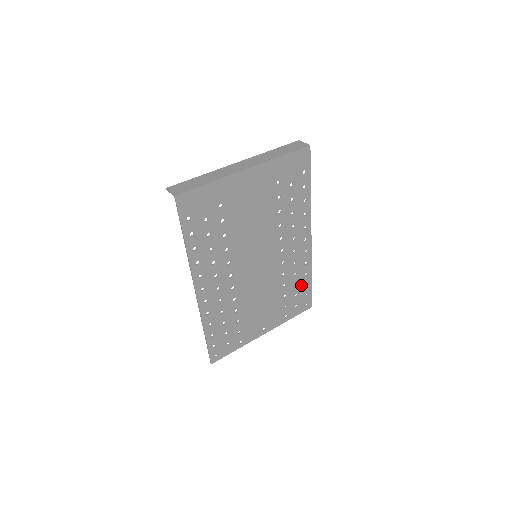
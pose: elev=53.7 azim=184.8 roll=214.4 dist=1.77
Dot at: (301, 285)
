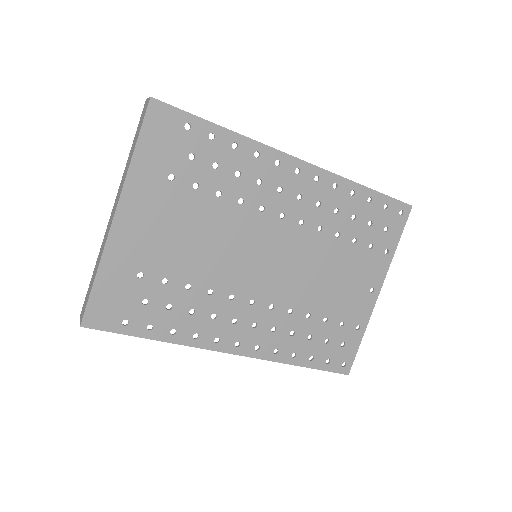
Dot at: (362, 209)
